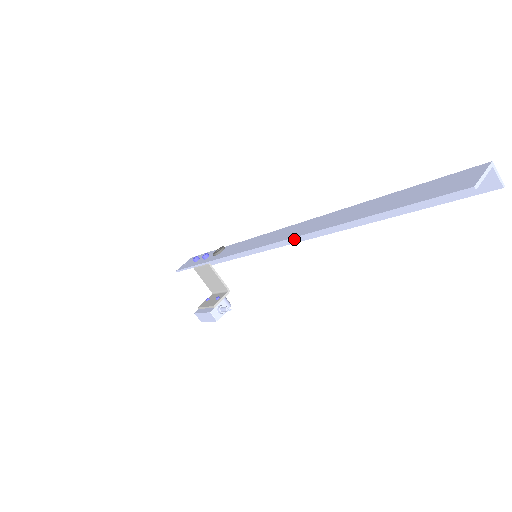
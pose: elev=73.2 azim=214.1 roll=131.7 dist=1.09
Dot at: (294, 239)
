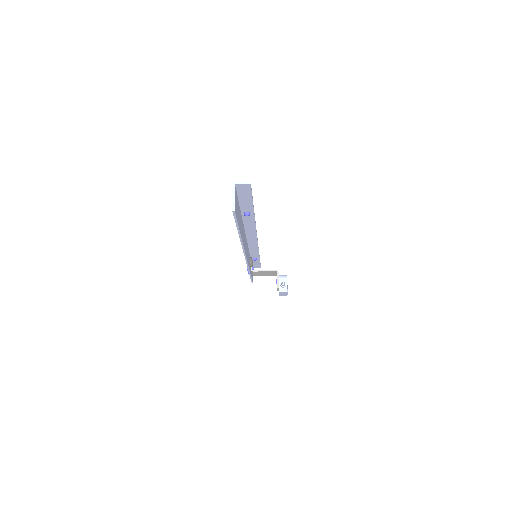
Dot at: (244, 251)
